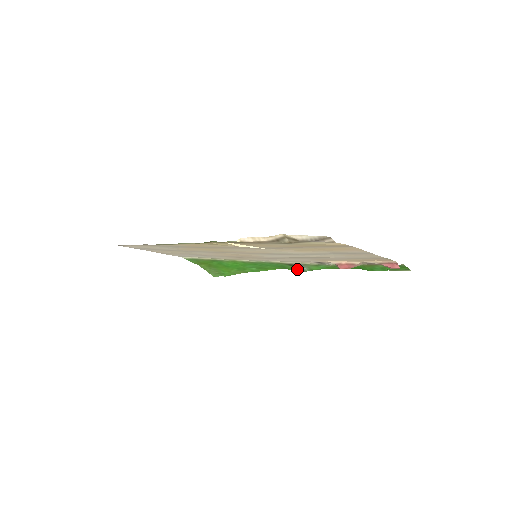
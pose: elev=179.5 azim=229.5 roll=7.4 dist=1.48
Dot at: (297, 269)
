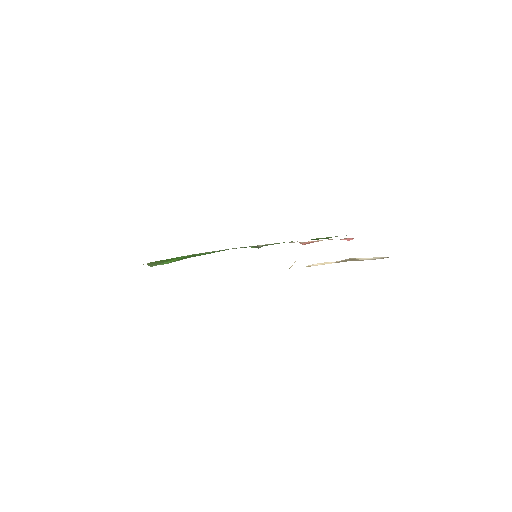
Dot at: (254, 247)
